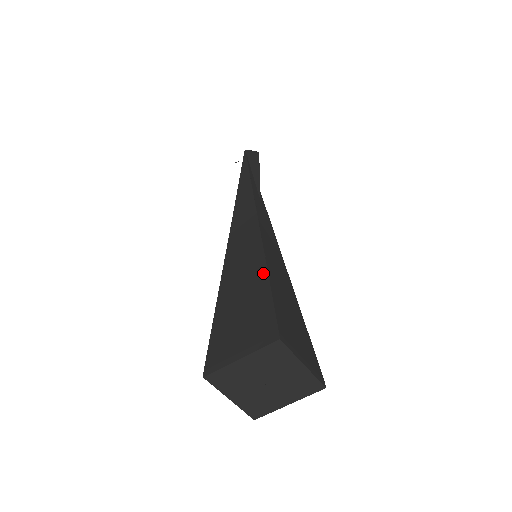
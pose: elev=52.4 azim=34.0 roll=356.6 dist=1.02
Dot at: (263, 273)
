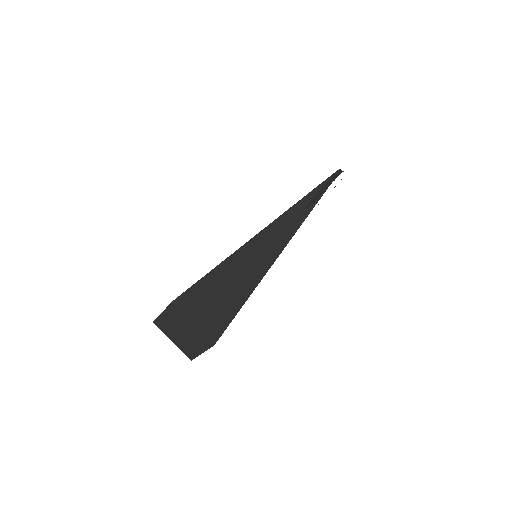
Dot at: (217, 265)
